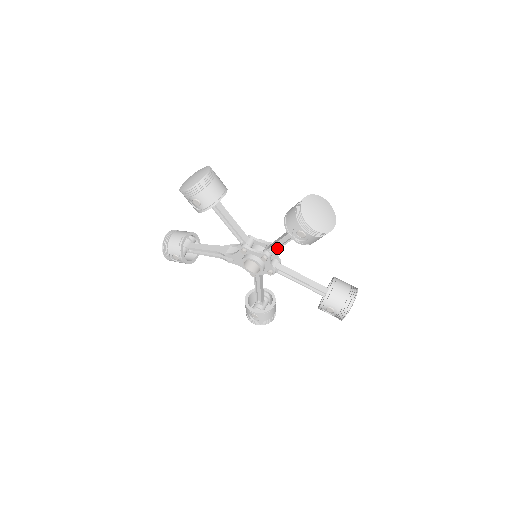
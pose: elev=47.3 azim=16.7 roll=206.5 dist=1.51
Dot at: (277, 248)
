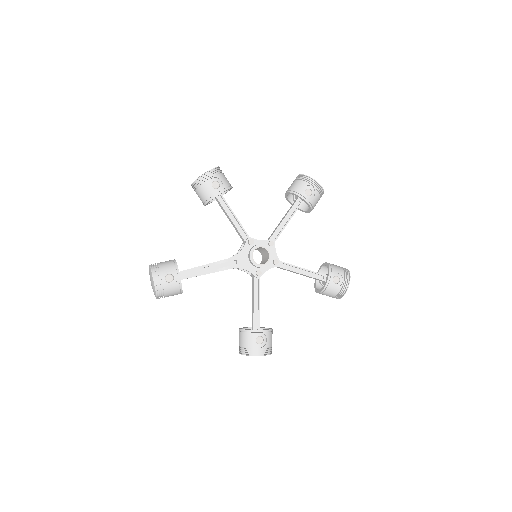
Dot at: (279, 232)
